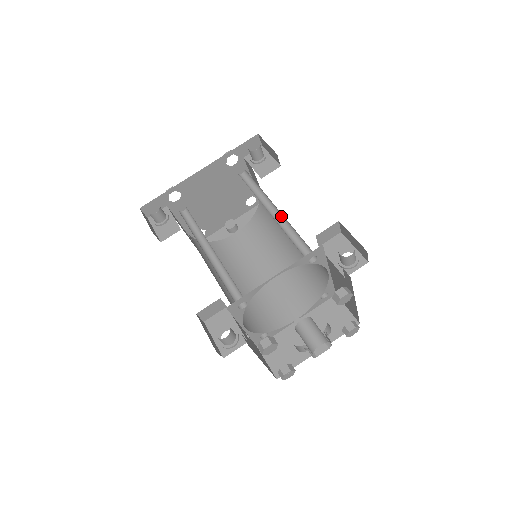
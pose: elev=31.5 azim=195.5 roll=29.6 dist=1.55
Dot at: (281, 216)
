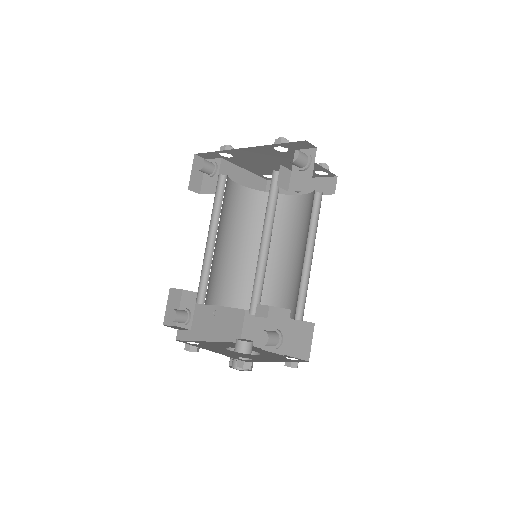
Dot at: occluded
